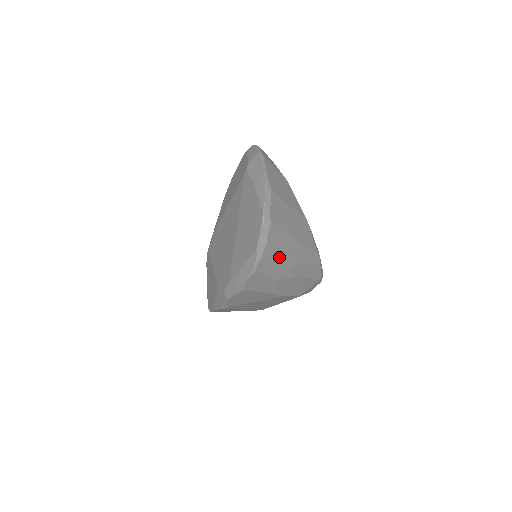
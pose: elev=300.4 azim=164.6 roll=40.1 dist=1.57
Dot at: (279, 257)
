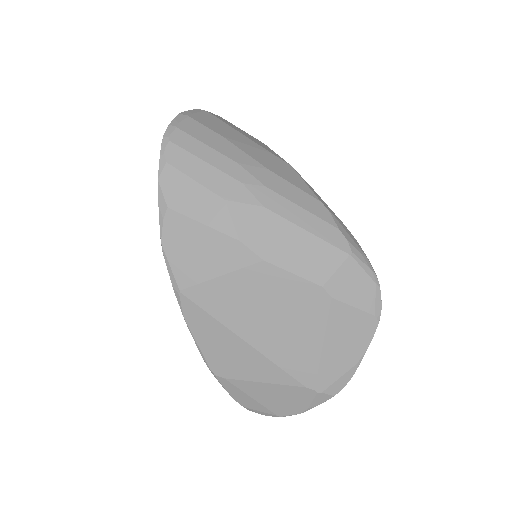
Dot at: (209, 156)
